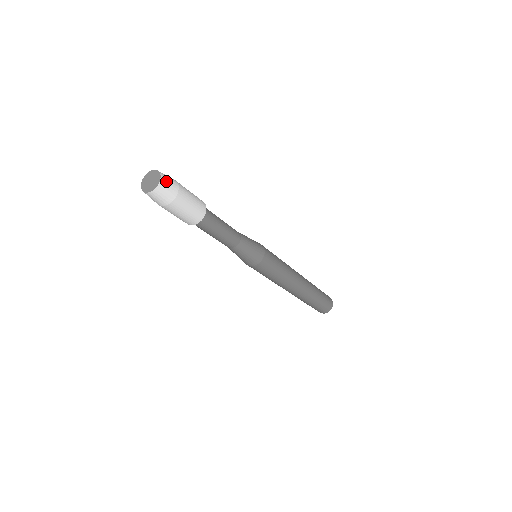
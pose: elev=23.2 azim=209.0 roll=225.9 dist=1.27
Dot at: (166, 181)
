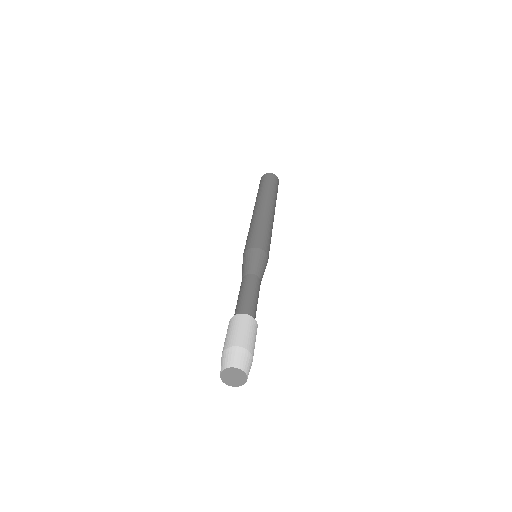
Dot at: (246, 366)
